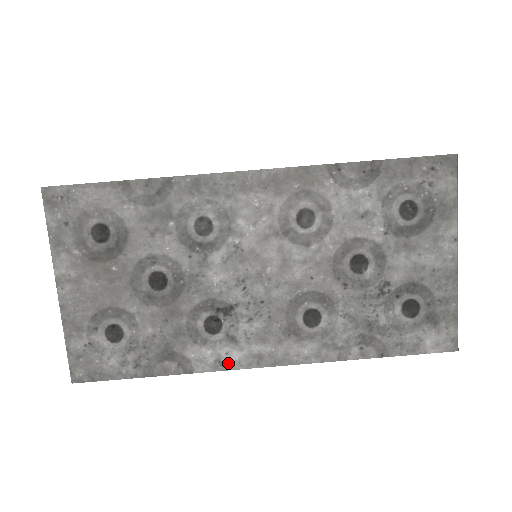
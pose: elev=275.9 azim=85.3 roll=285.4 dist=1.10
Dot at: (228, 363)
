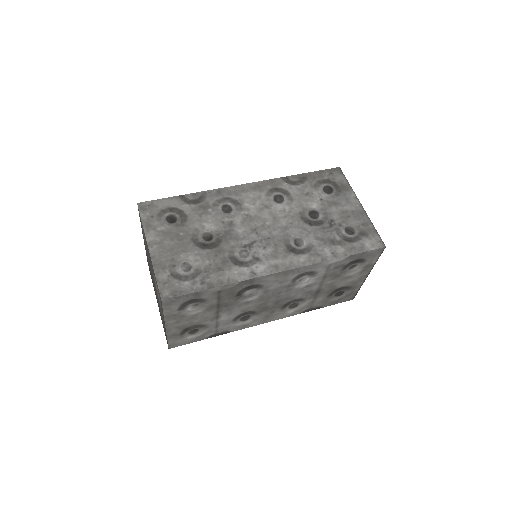
Dot at: (258, 273)
